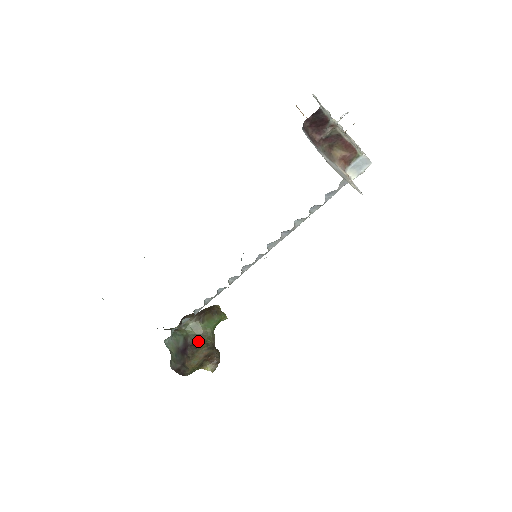
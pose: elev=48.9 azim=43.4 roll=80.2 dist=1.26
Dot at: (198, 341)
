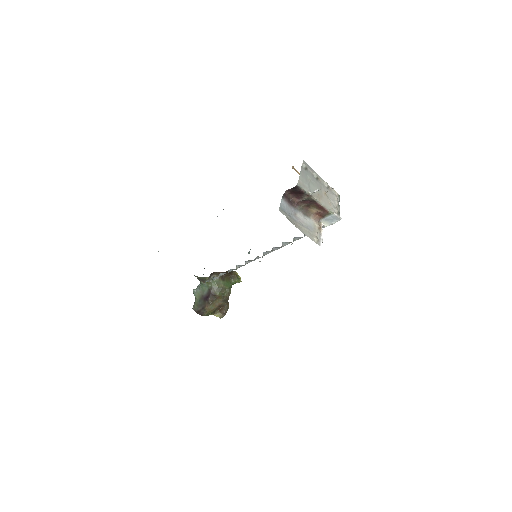
Dot at: (218, 292)
